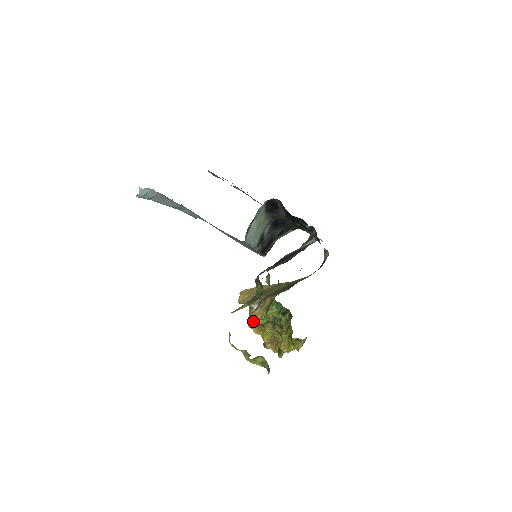
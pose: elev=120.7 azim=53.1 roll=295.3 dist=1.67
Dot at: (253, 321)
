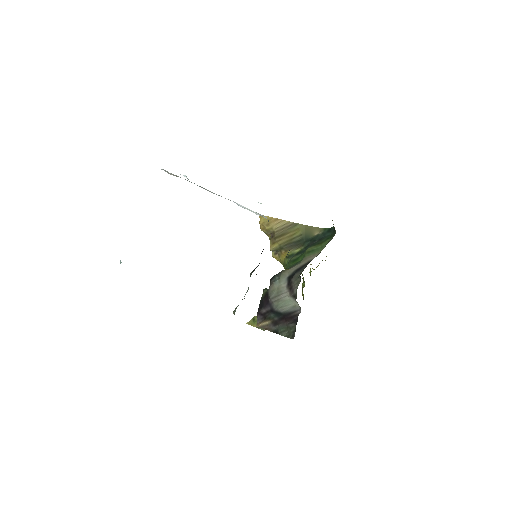
Dot at: occluded
